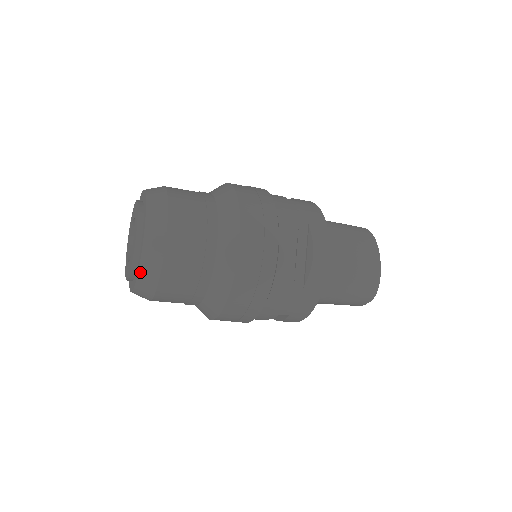
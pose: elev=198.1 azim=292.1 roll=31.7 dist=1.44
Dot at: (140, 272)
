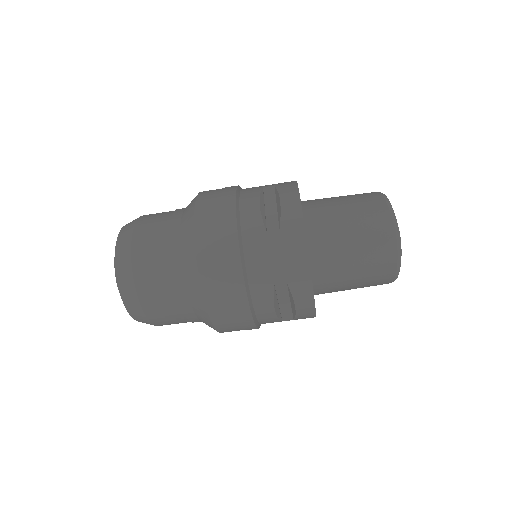
Dot at: (117, 272)
